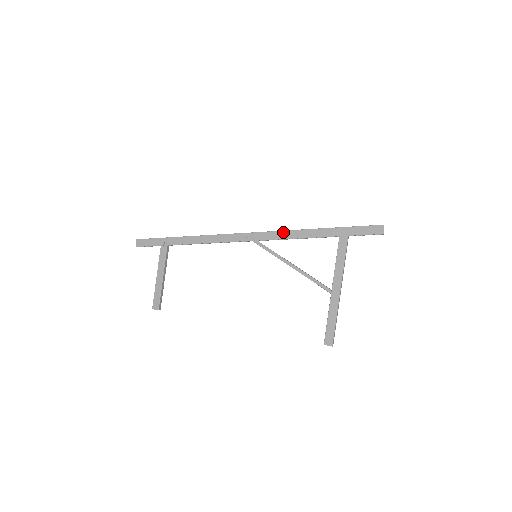
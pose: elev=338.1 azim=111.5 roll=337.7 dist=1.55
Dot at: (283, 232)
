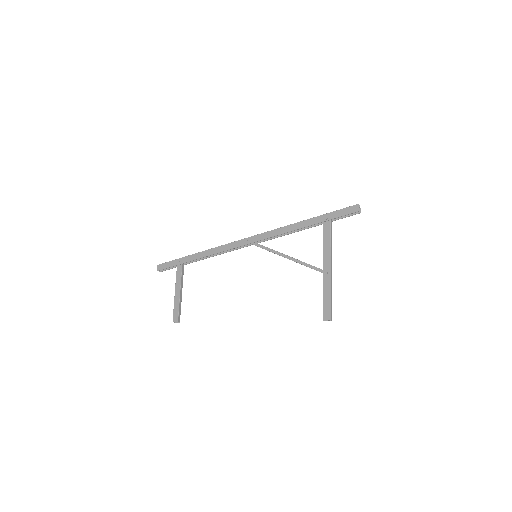
Dot at: (276, 230)
